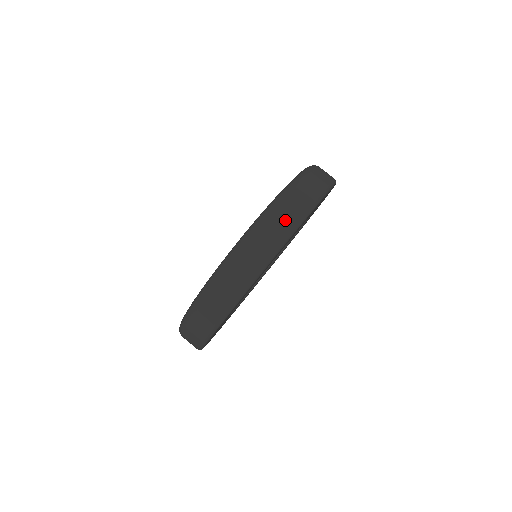
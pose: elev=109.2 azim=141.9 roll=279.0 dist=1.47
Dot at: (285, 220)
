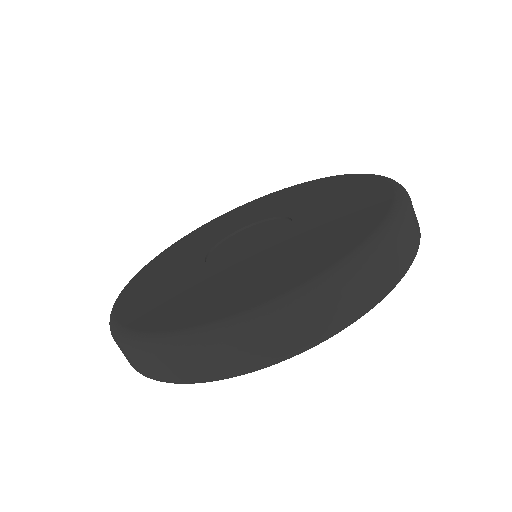
Dot at: occluded
